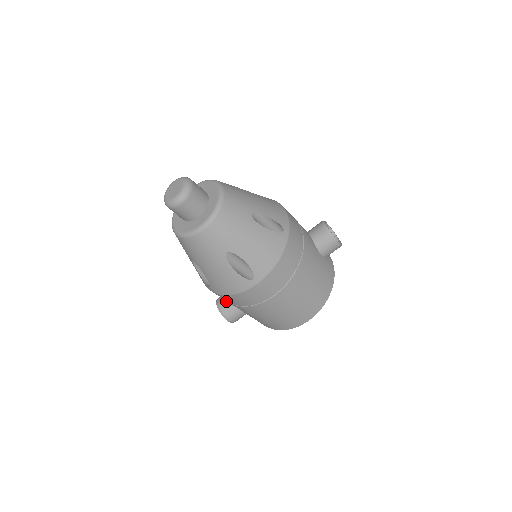
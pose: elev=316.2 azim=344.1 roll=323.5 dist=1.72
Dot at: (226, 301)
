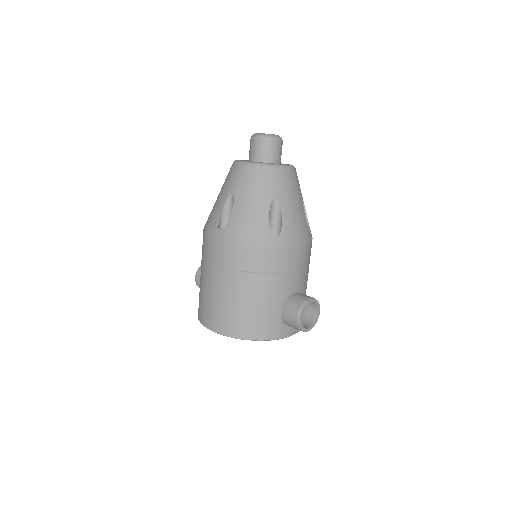
Dot at: occluded
